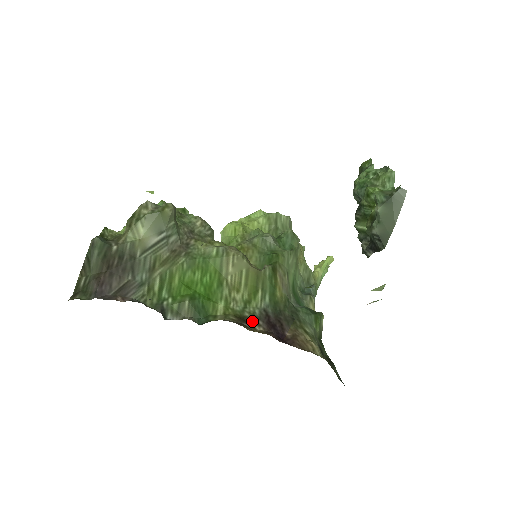
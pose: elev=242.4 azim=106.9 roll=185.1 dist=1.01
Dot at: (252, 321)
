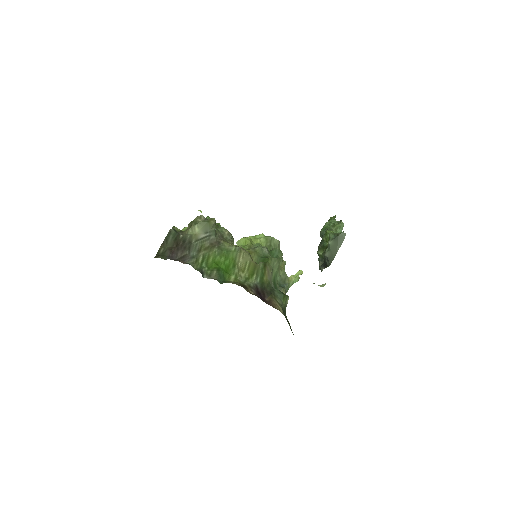
Dot at: (248, 288)
